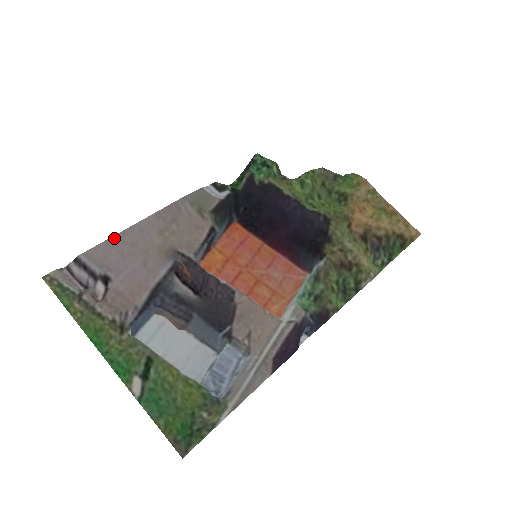
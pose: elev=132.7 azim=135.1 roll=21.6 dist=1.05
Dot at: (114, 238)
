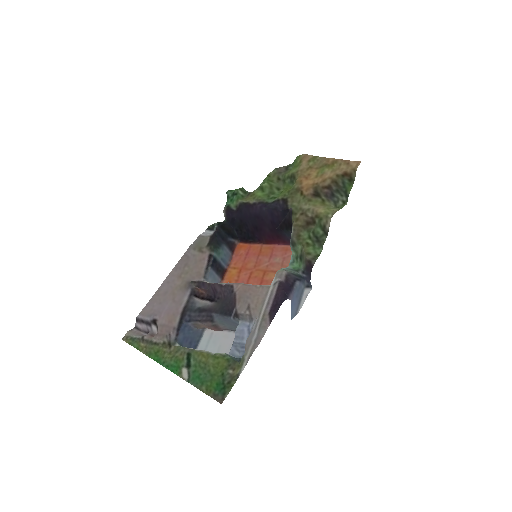
Dot at: (154, 296)
